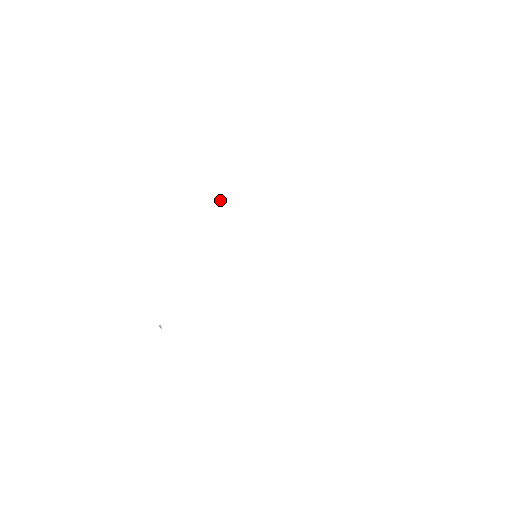
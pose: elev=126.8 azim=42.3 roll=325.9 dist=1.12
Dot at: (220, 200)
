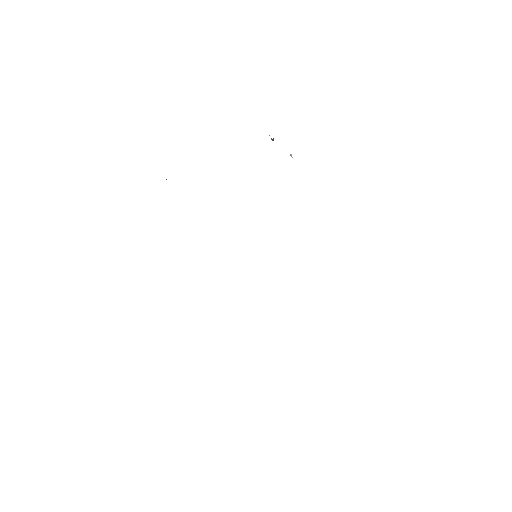
Dot at: occluded
